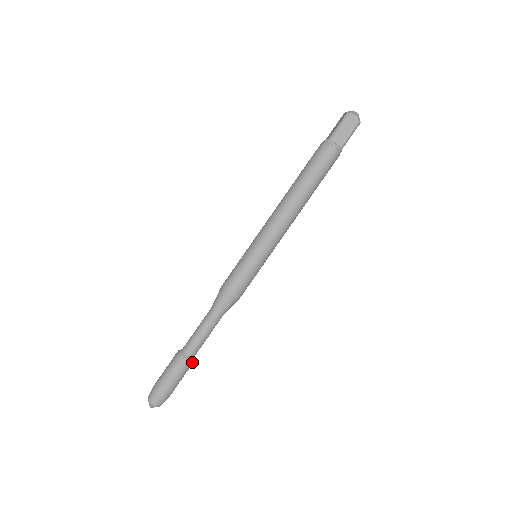
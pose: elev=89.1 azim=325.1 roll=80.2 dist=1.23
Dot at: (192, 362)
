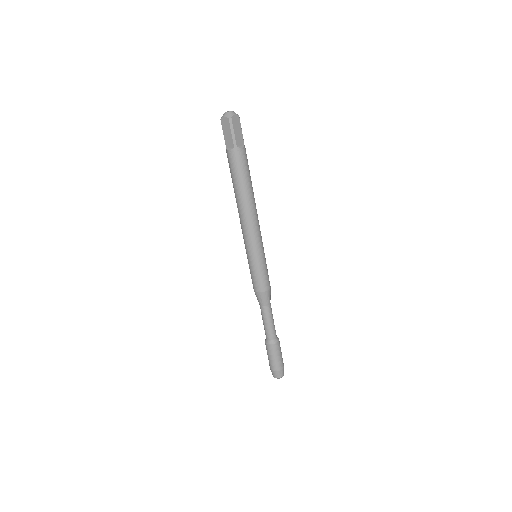
Dot at: (274, 344)
